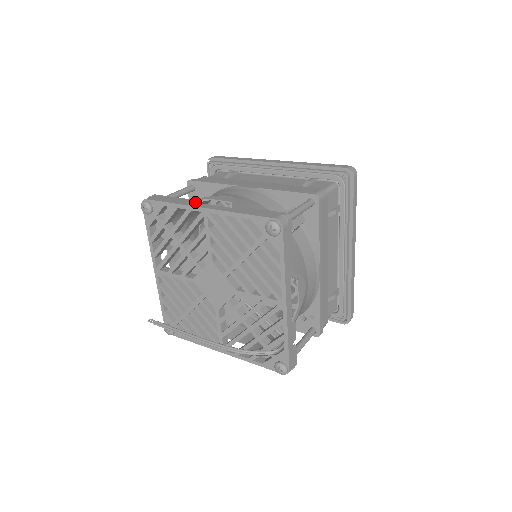
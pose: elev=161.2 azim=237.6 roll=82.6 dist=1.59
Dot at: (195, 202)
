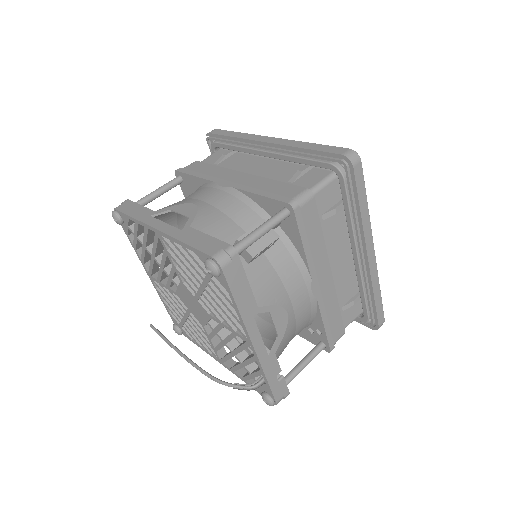
Dot at: (156, 215)
